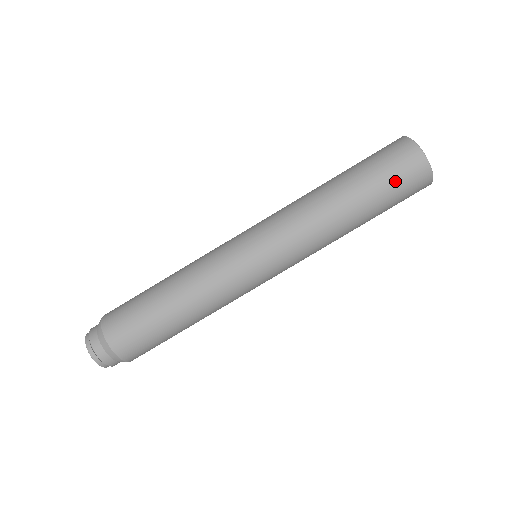
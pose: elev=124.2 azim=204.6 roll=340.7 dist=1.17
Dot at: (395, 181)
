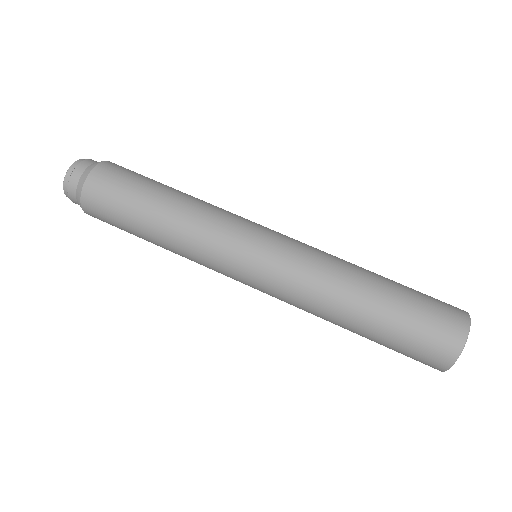
Dot at: (415, 338)
